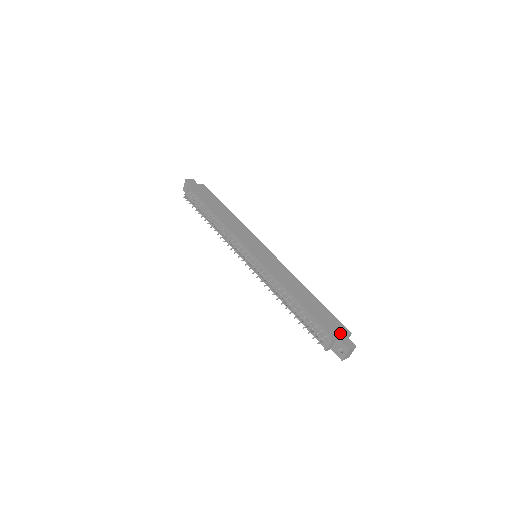
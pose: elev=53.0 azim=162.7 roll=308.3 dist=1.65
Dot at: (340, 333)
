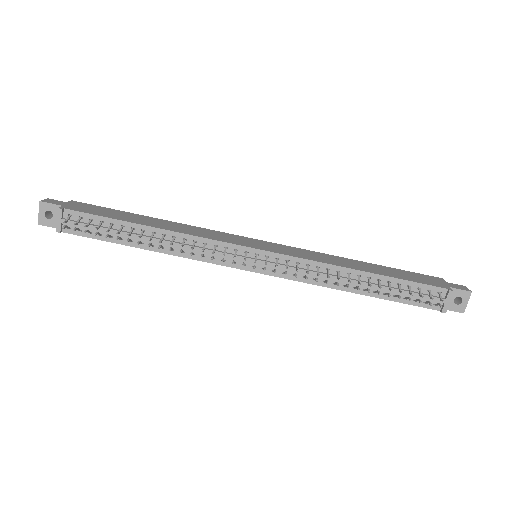
Dot at: (441, 282)
